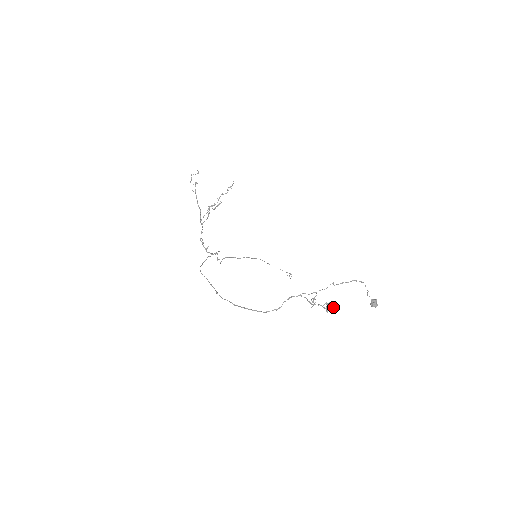
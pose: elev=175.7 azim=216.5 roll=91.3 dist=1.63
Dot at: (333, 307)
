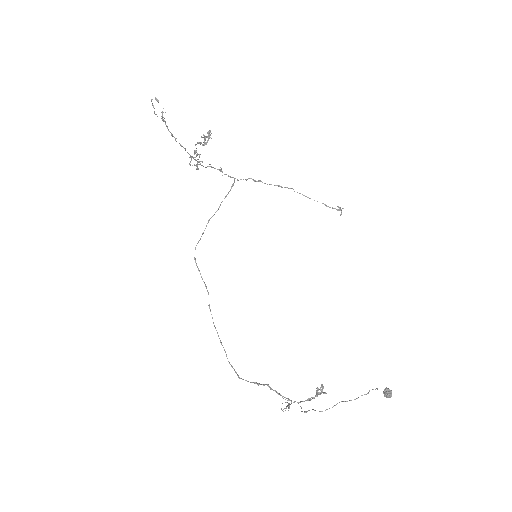
Dot at: (325, 393)
